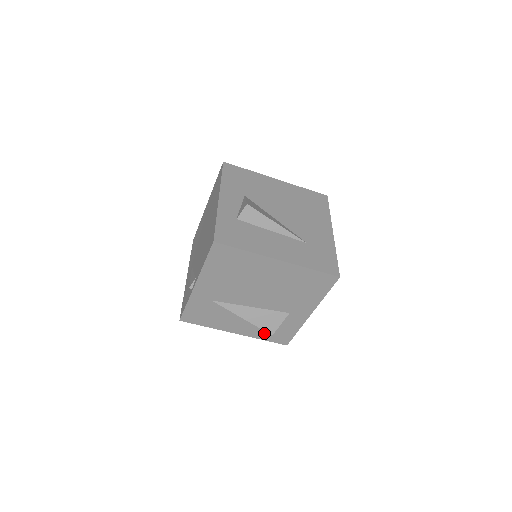
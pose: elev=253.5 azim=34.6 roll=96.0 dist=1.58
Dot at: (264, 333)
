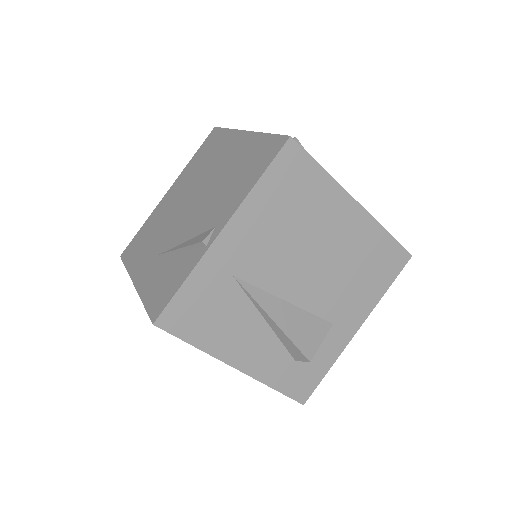
Dot at: (282, 371)
